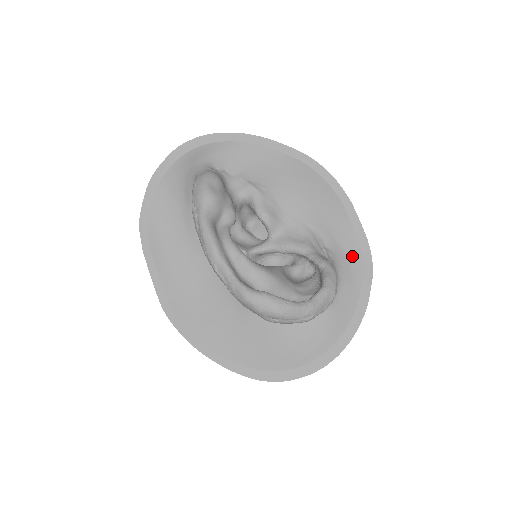
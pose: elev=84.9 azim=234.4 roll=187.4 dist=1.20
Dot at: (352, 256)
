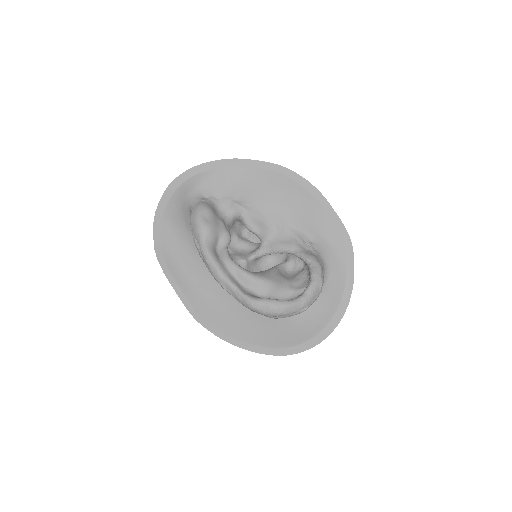
Dot at: (334, 242)
